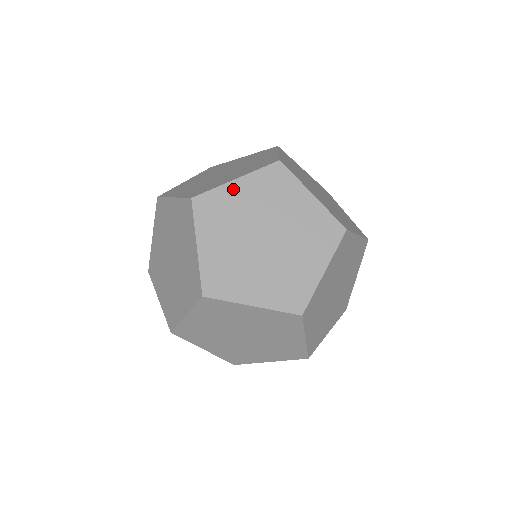
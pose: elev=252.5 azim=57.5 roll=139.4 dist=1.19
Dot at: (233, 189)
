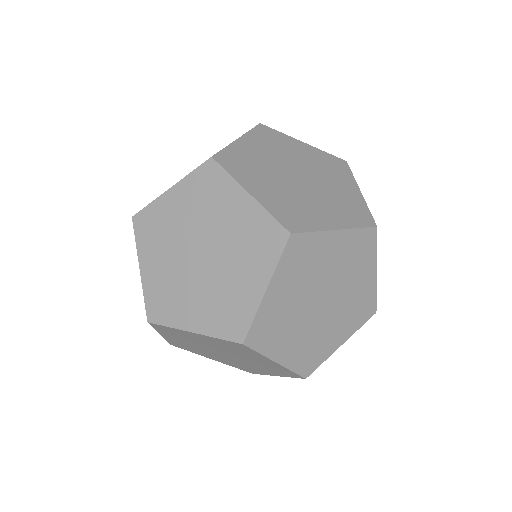
Dot at: (297, 143)
